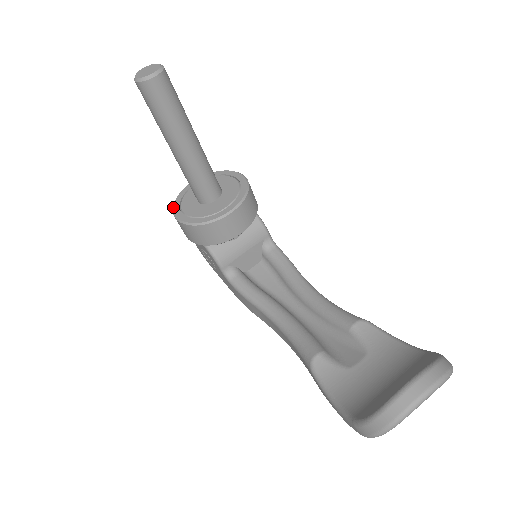
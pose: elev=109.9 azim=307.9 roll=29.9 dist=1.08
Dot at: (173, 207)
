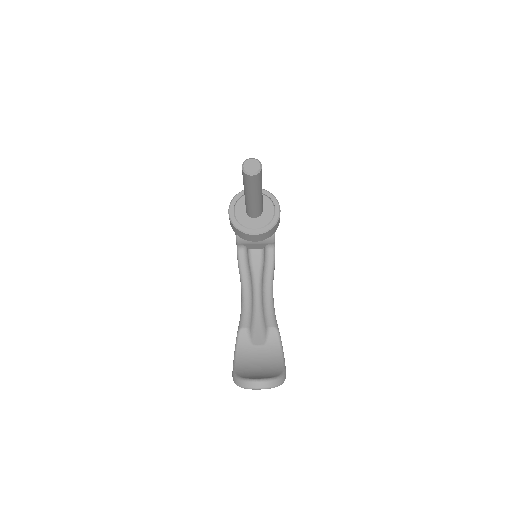
Dot at: (232, 200)
